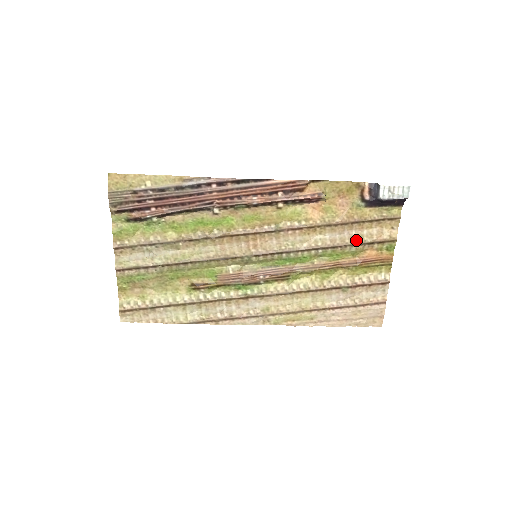
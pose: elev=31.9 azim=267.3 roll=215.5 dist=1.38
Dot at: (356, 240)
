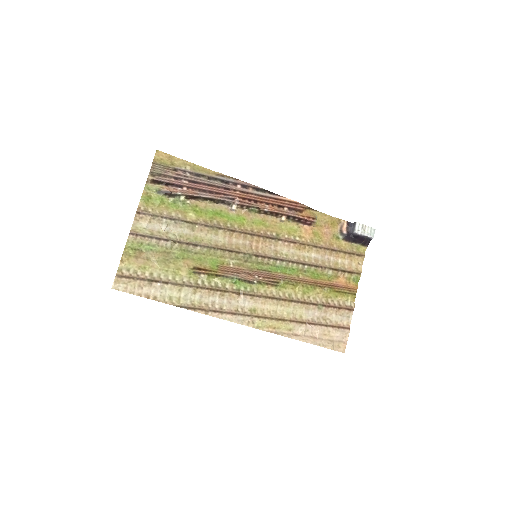
Dot at: (333, 265)
